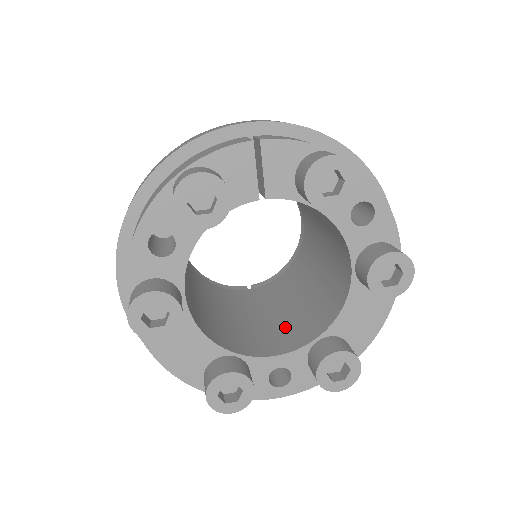
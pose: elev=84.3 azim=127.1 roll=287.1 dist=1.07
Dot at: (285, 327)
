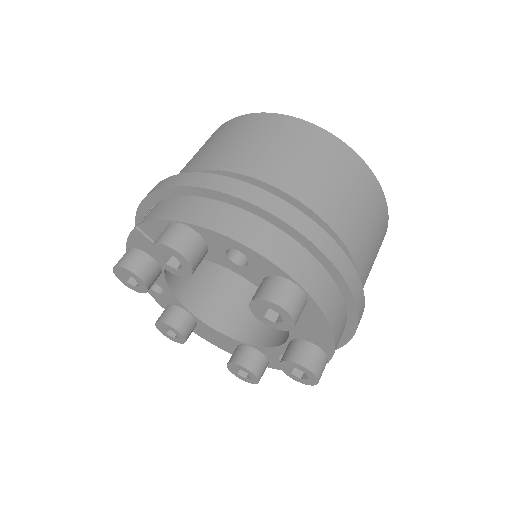
Dot at: occluded
